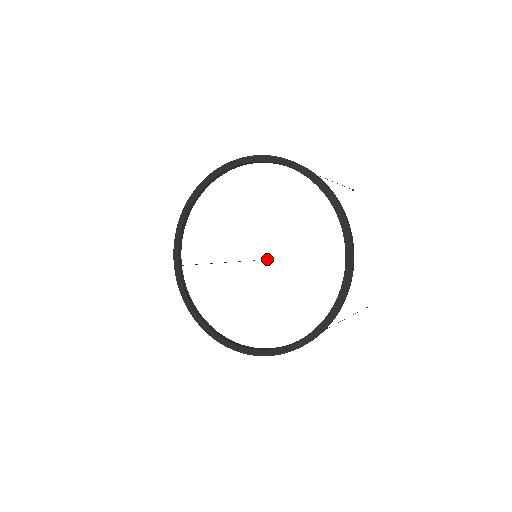
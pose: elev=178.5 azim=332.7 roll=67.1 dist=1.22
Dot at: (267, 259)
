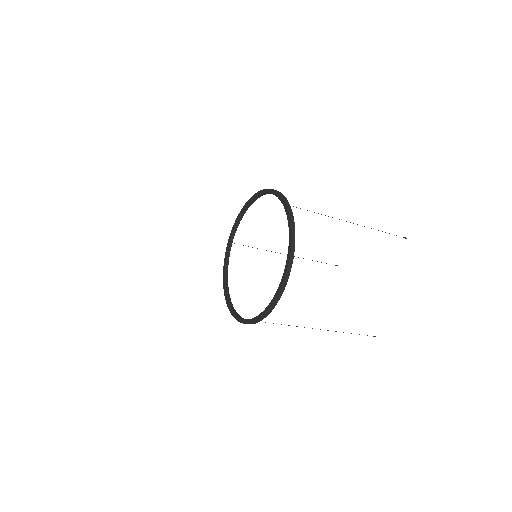
Dot at: (336, 265)
